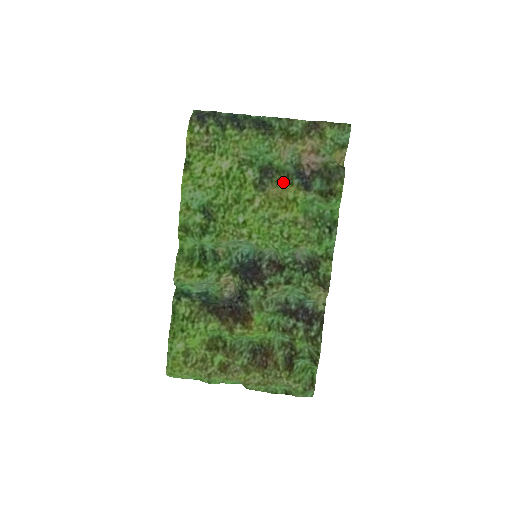
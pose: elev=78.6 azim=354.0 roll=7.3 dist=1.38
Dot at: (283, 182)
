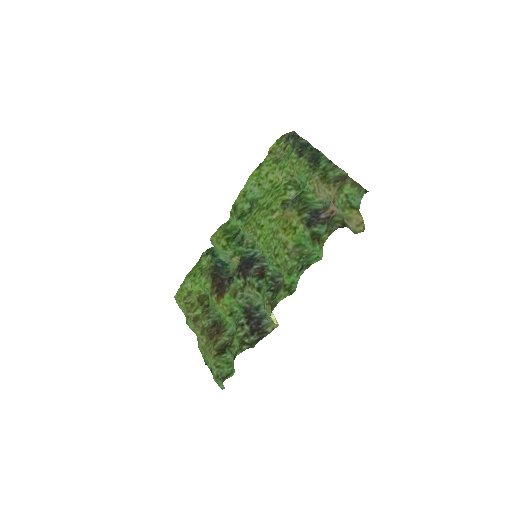
Dot at: (296, 210)
